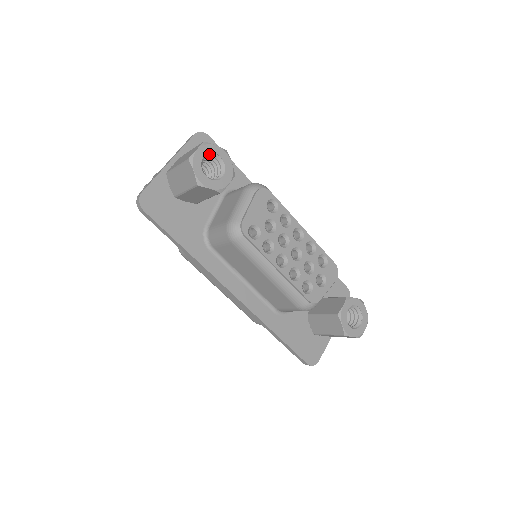
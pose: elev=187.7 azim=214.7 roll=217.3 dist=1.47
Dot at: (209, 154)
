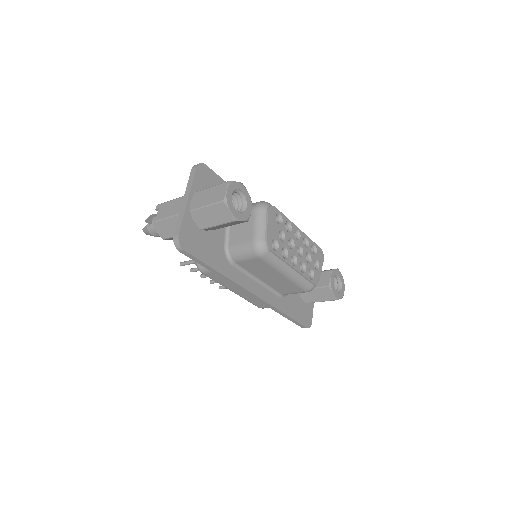
Dot at: (234, 191)
